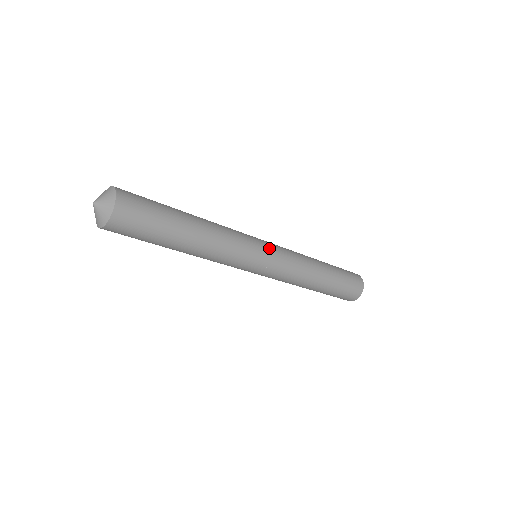
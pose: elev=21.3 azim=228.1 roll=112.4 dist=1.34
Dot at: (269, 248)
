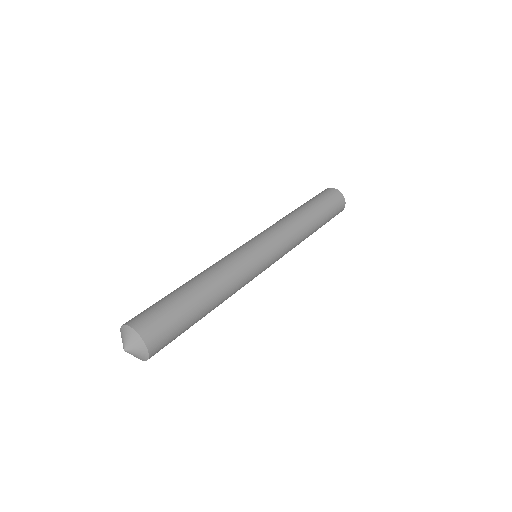
Dot at: (265, 247)
